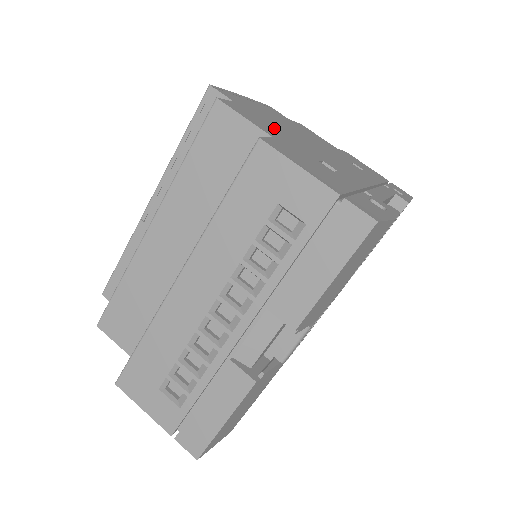
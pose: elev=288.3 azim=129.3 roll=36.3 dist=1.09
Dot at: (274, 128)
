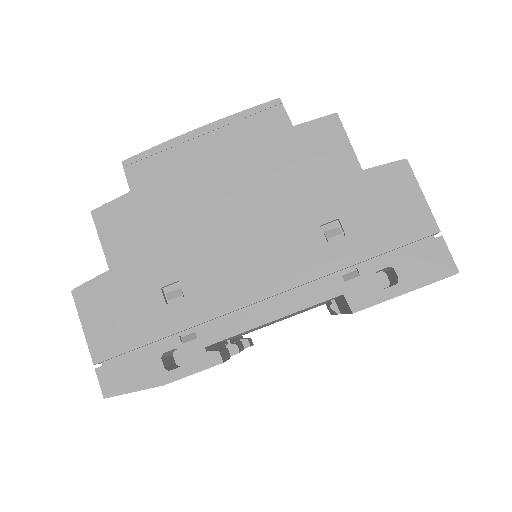
Dot at: (153, 230)
